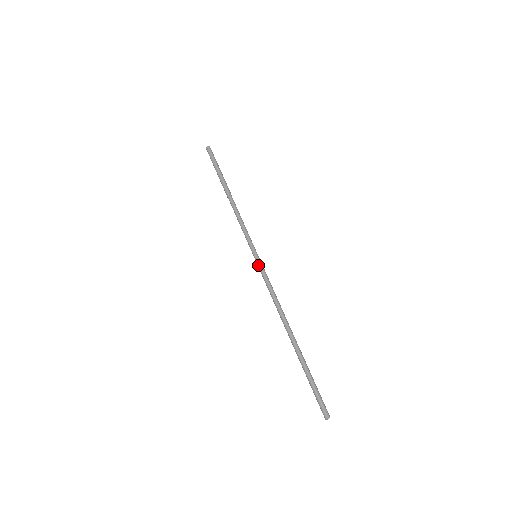
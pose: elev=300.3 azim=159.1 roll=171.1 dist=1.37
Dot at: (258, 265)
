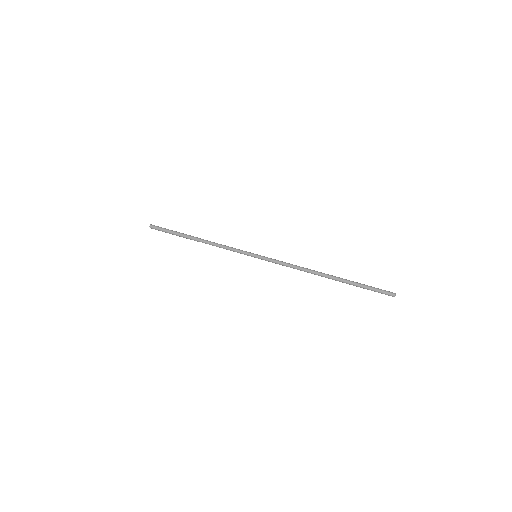
Dot at: occluded
